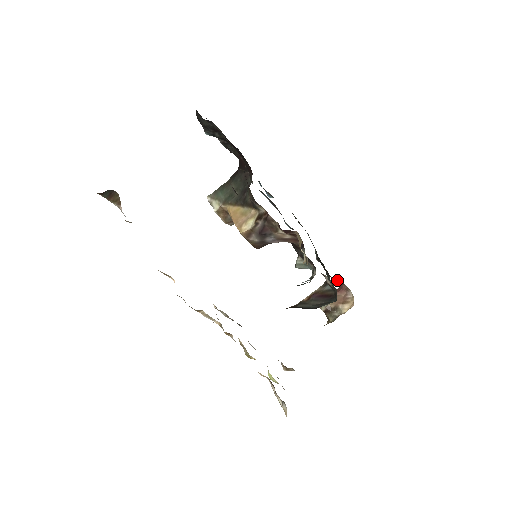
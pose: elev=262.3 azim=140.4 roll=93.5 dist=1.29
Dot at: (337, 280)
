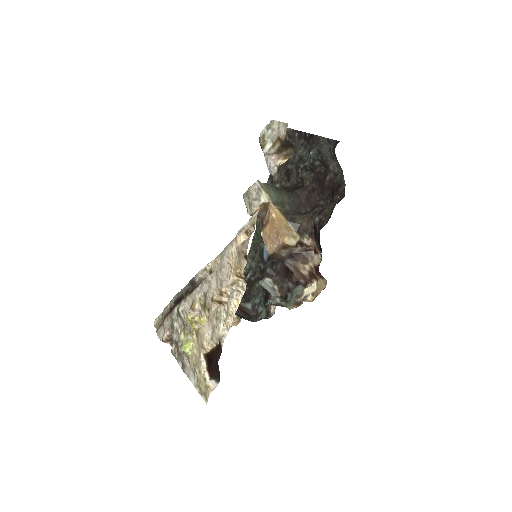
Dot at: occluded
